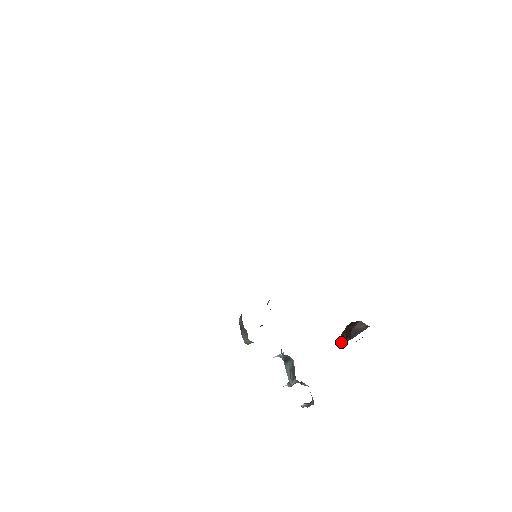
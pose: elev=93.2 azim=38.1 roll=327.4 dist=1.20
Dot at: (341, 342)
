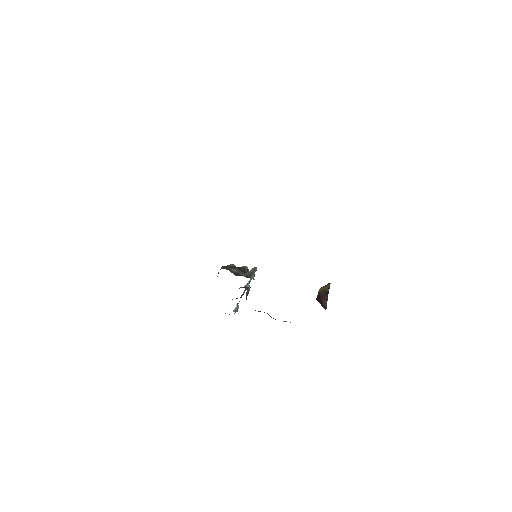
Dot at: (319, 289)
